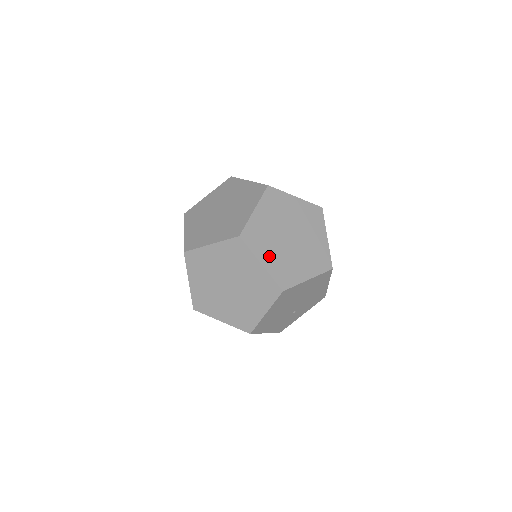
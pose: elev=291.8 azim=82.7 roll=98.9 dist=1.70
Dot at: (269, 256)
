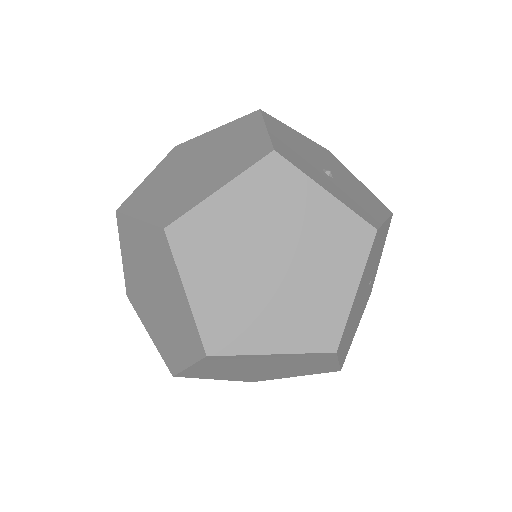
Dot at: (272, 331)
